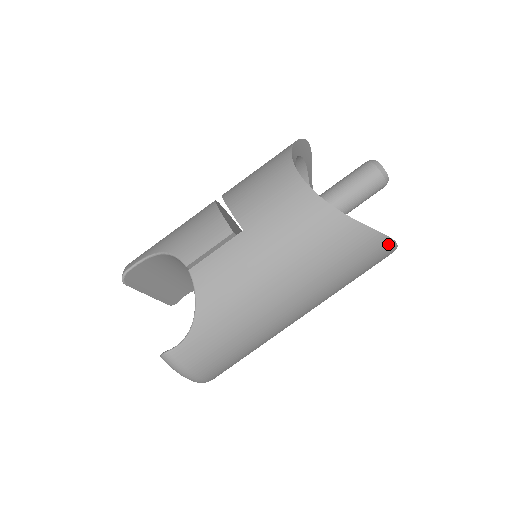
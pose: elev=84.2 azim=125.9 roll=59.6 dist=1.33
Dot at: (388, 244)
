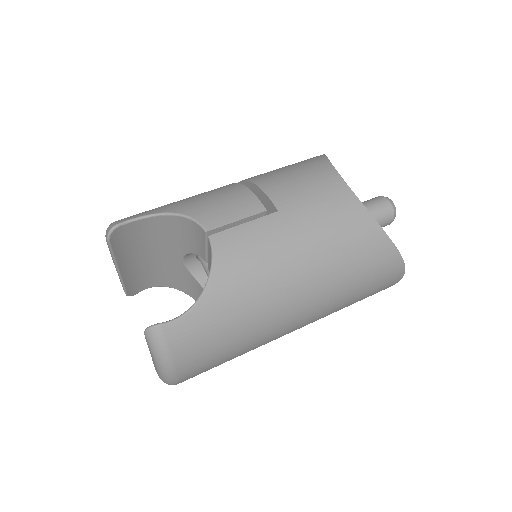
Dot at: (400, 271)
